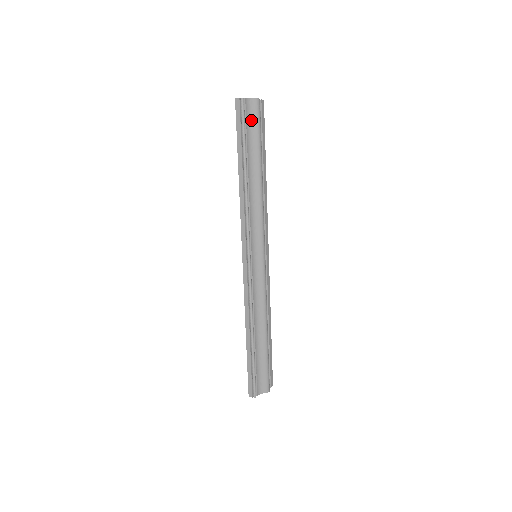
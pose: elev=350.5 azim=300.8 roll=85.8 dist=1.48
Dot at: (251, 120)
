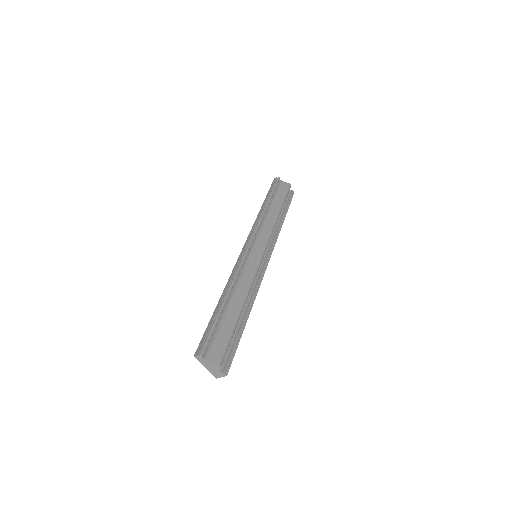
Dot at: (281, 189)
